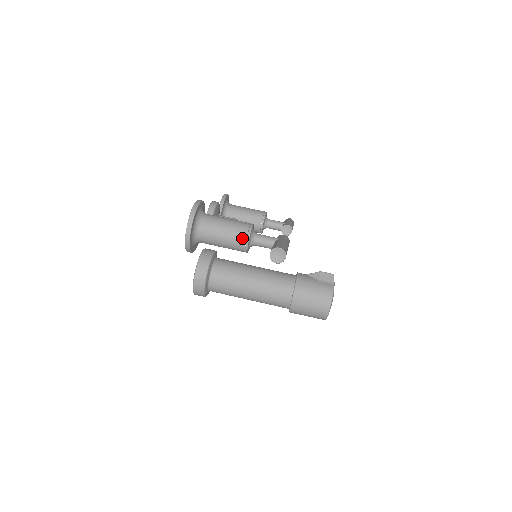
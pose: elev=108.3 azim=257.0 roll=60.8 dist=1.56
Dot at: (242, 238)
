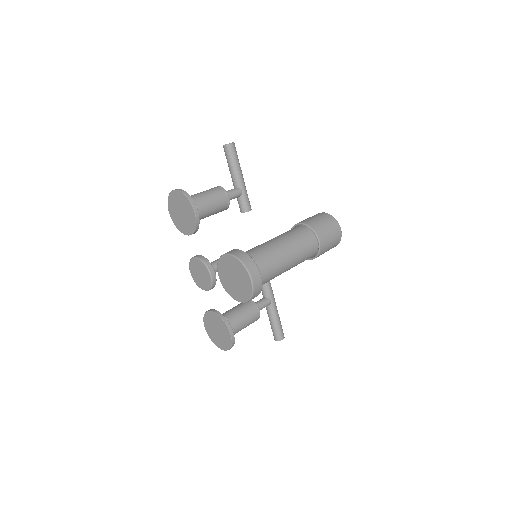
Dot at: (213, 188)
